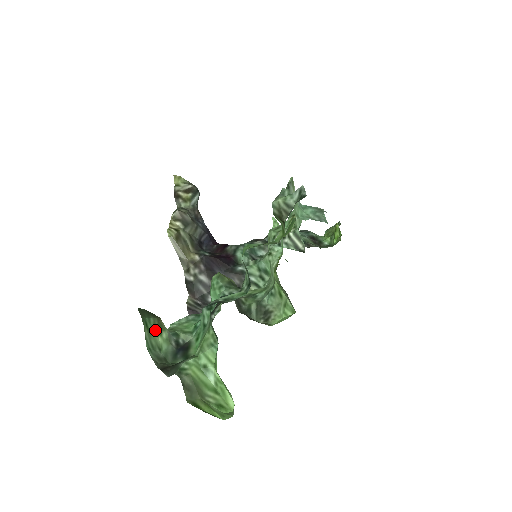
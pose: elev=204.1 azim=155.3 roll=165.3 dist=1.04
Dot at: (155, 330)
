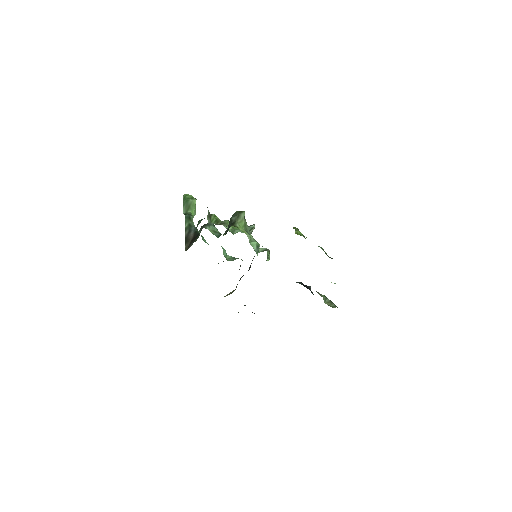
Dot at: occluded
